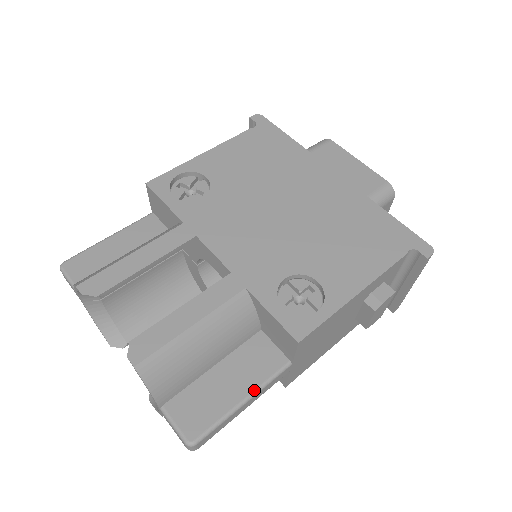
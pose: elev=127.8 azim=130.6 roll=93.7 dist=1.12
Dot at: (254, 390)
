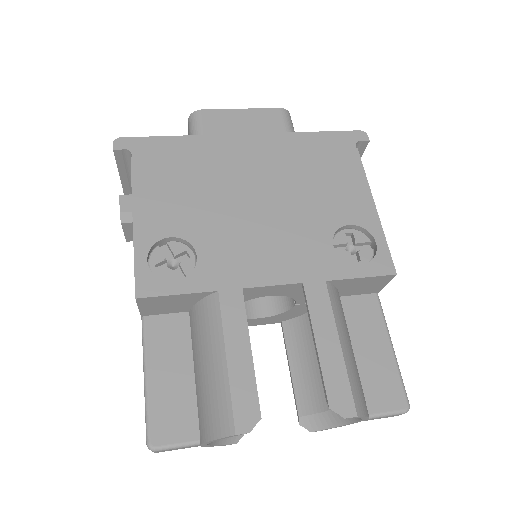
Dot at: (388, 335)
